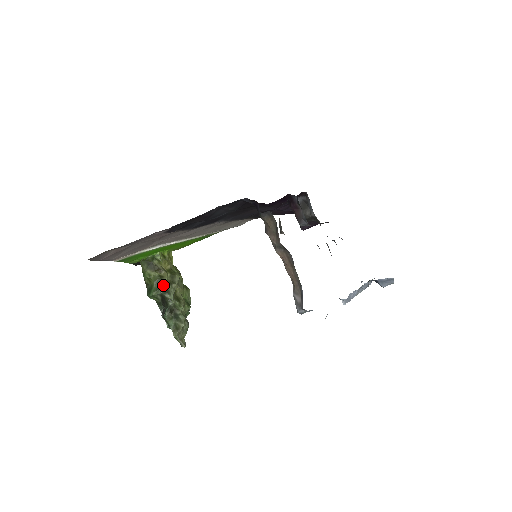
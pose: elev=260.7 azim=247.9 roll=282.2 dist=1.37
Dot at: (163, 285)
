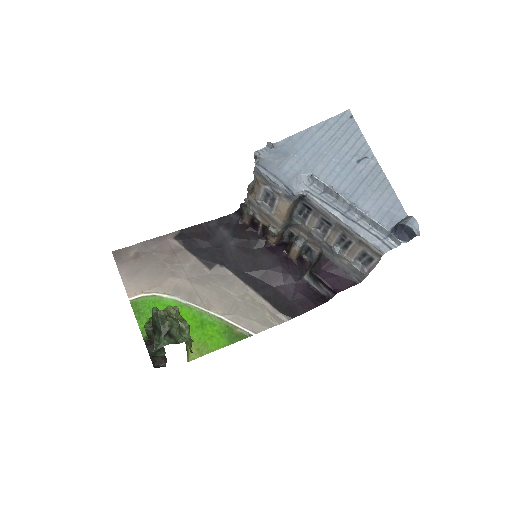
Dot at: occluded
